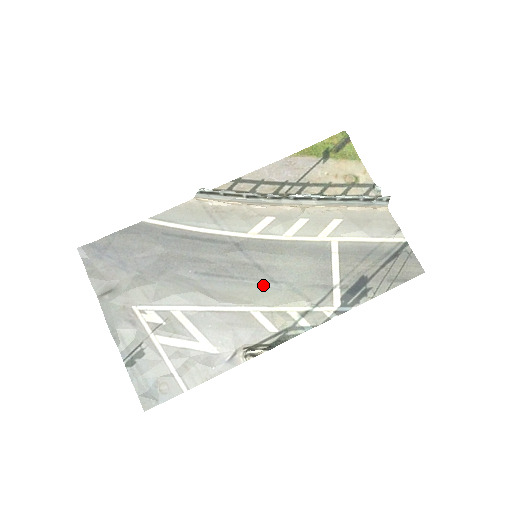
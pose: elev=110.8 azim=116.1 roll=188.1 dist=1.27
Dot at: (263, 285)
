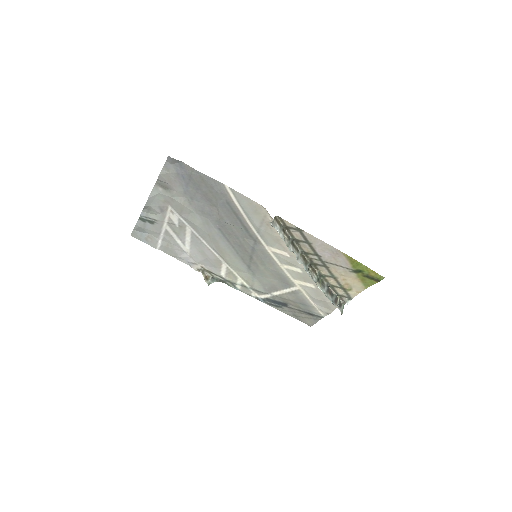
Dot at: (243, 263)
